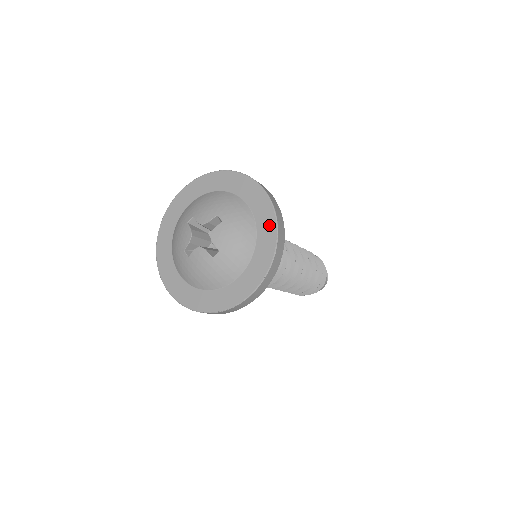
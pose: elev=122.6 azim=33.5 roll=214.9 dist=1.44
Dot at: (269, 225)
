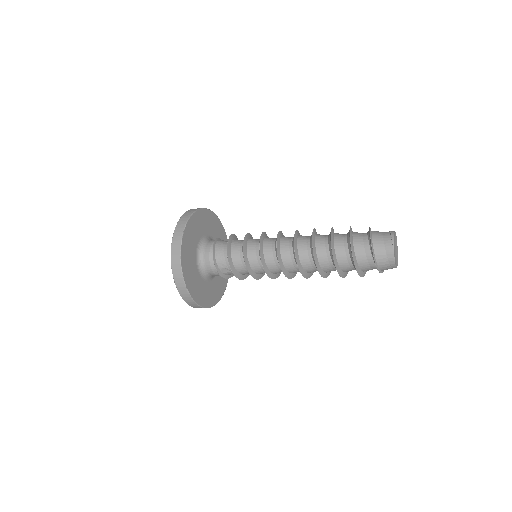
Dot at: occluded
